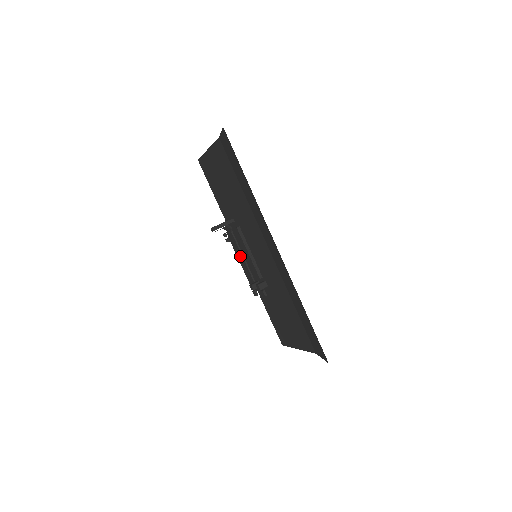
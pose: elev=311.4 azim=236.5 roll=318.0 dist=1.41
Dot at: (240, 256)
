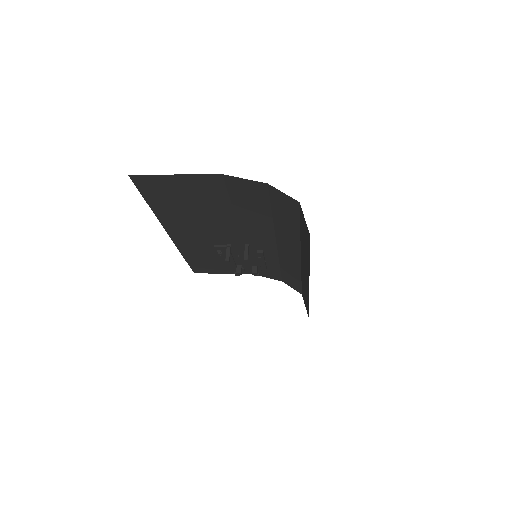
Dot at: occluded
